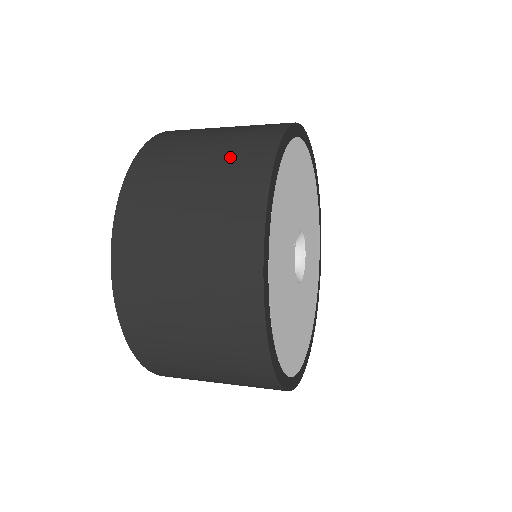
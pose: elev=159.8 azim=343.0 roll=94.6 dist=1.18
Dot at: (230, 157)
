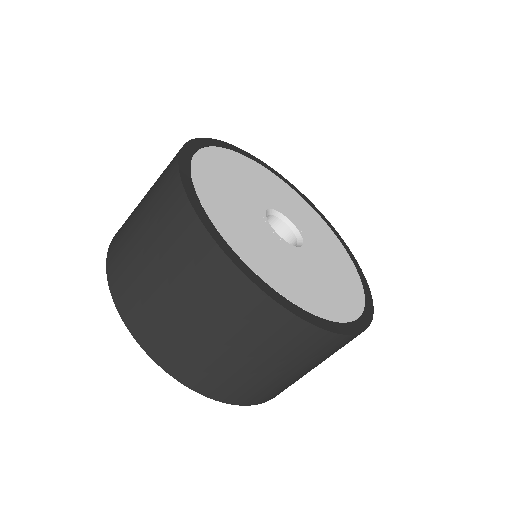
Dot at: (161, 226)
